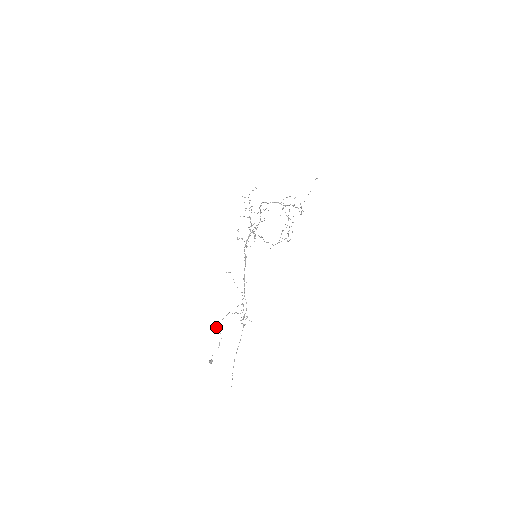
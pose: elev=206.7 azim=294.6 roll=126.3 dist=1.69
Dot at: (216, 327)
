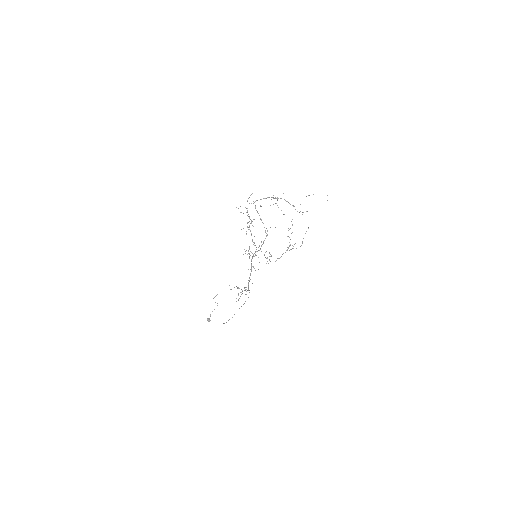
Dot at: occluded
